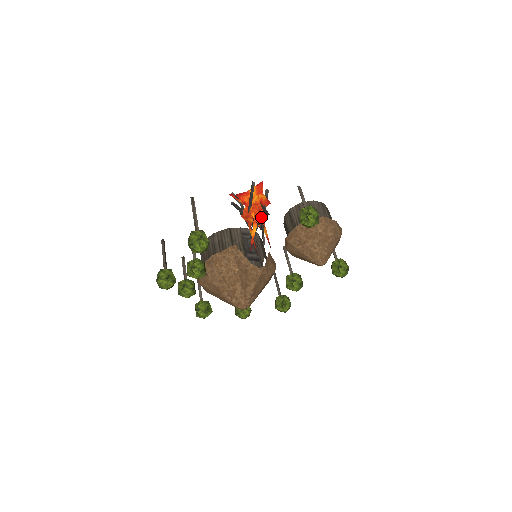
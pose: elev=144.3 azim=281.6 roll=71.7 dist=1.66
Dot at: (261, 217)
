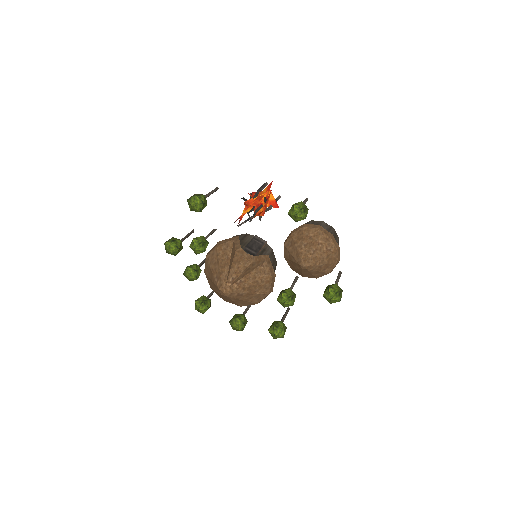
Dot at: (263, 210)
